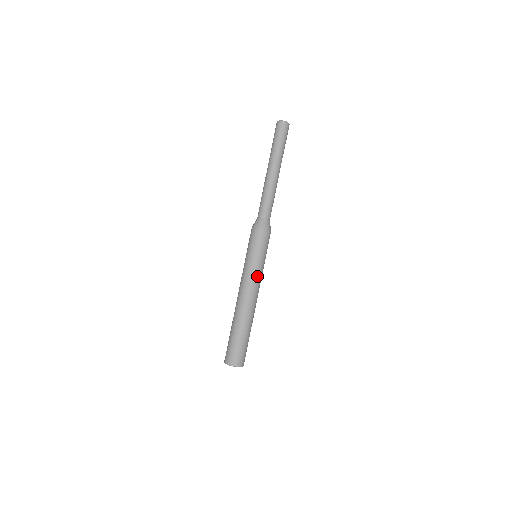
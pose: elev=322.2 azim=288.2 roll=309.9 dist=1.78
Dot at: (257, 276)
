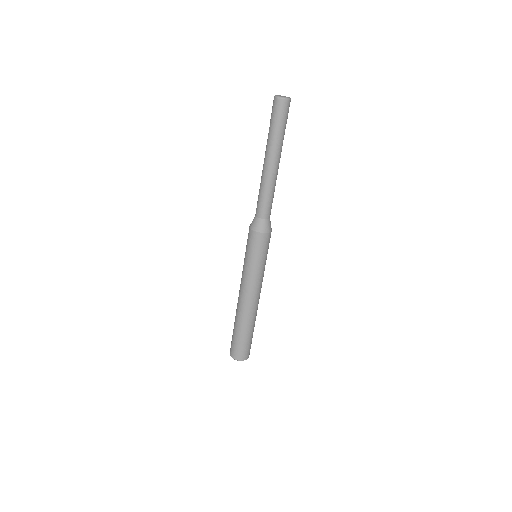
Dot at: (259, 279)
